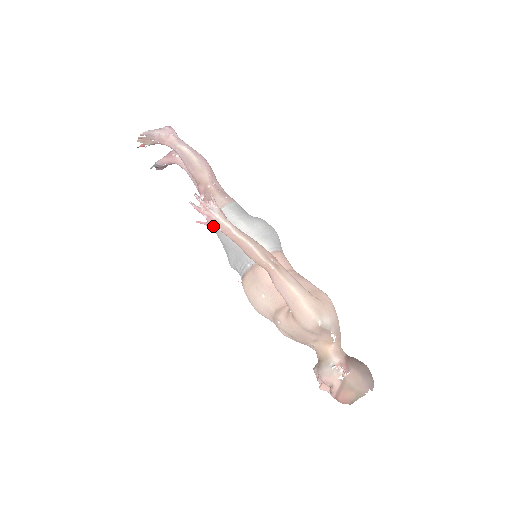
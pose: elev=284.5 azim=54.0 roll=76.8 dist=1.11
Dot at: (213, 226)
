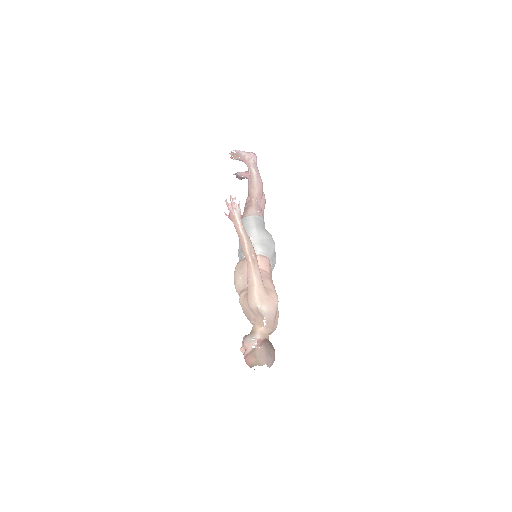
Dot at: (231, 219)
